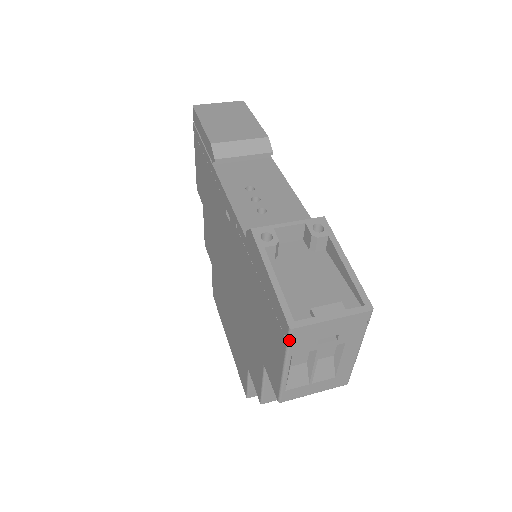
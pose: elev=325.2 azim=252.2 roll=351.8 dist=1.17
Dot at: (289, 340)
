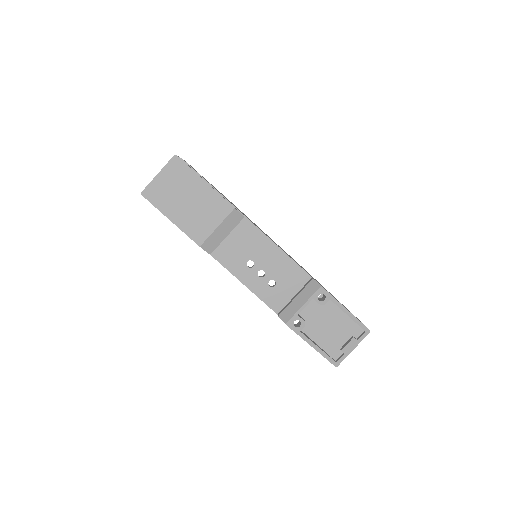
Dot at: occluded
